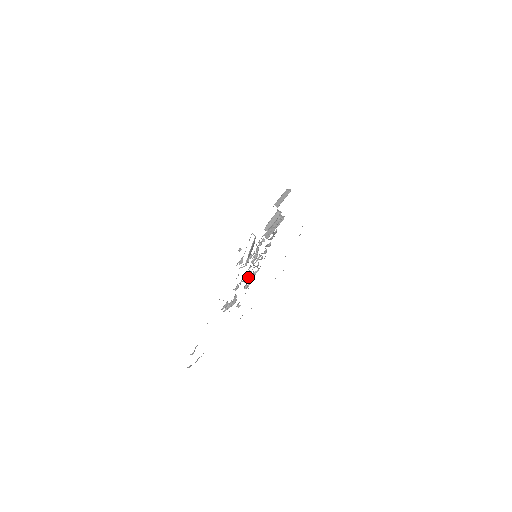
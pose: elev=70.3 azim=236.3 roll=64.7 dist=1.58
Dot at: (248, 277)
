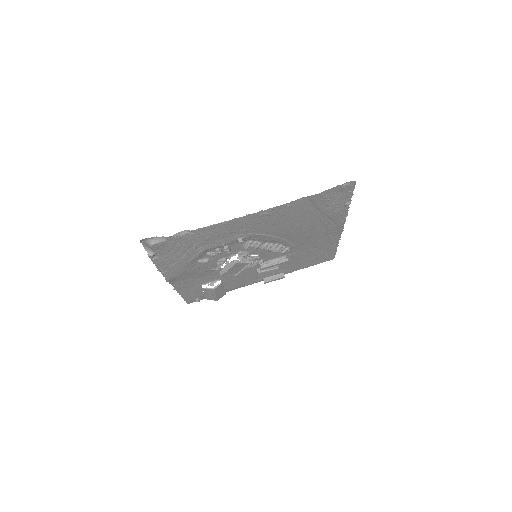
Dot at: (245, 254)
